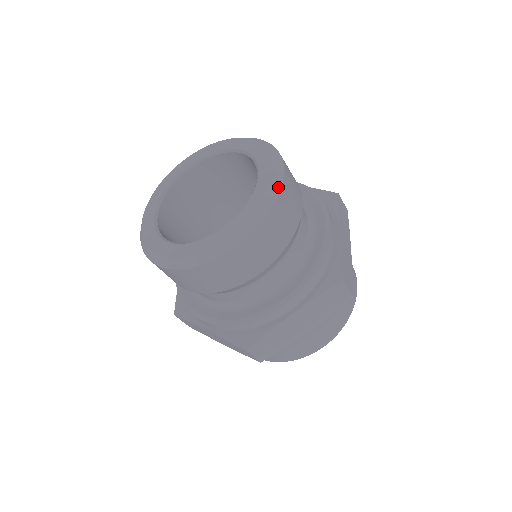
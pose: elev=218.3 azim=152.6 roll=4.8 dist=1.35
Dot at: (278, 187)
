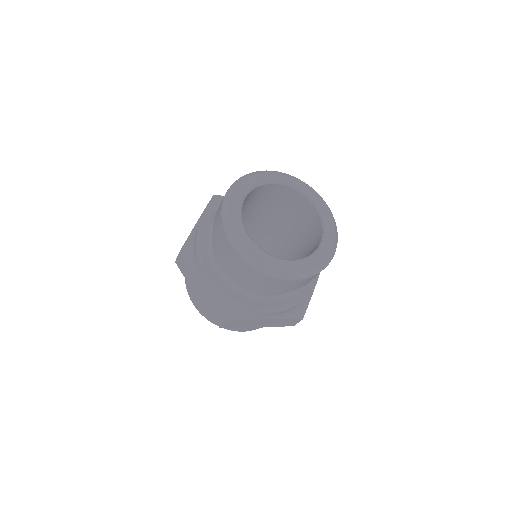
Dot at: (330, 260)
